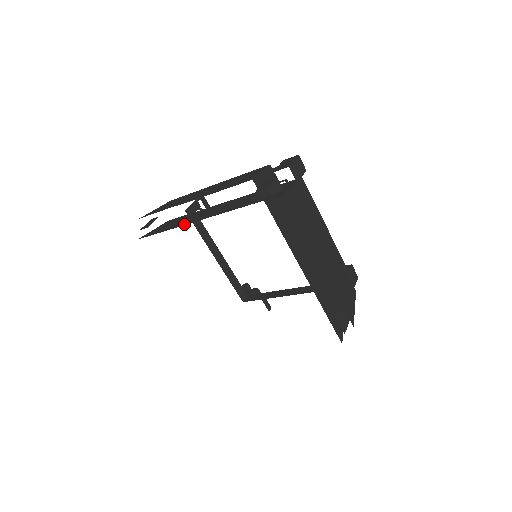
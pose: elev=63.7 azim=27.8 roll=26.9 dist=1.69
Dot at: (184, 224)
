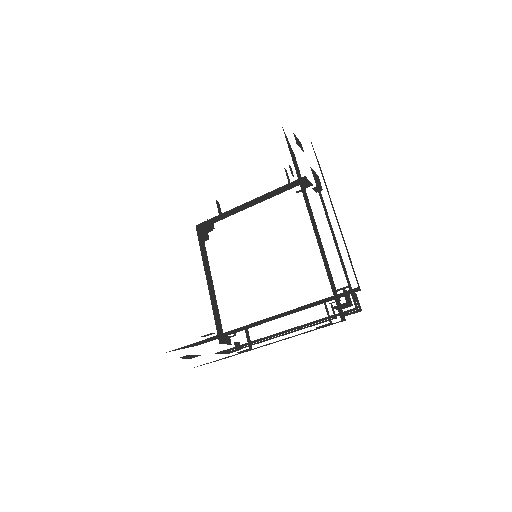
Dot at: occluded
